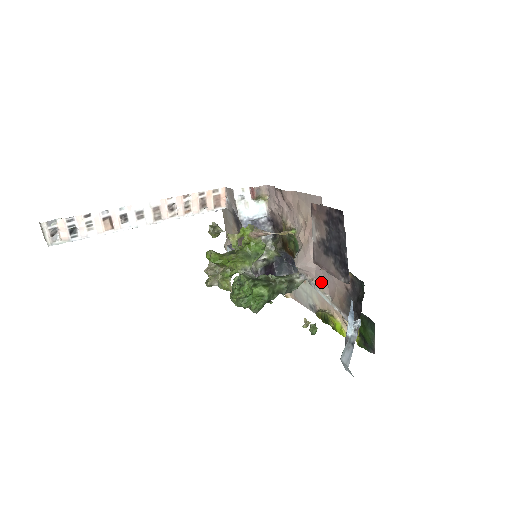
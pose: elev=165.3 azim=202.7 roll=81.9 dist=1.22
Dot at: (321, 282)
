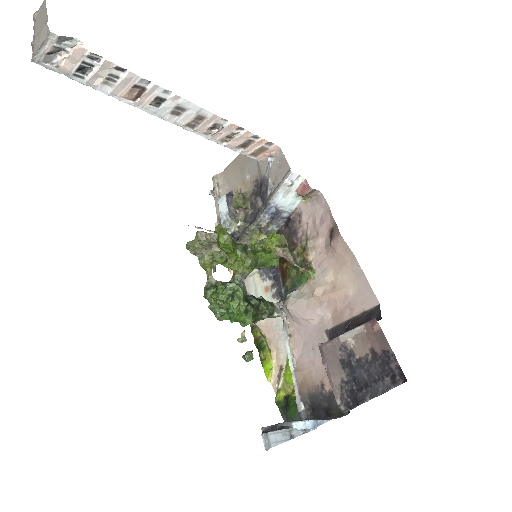
Dot at: (297, 341)
